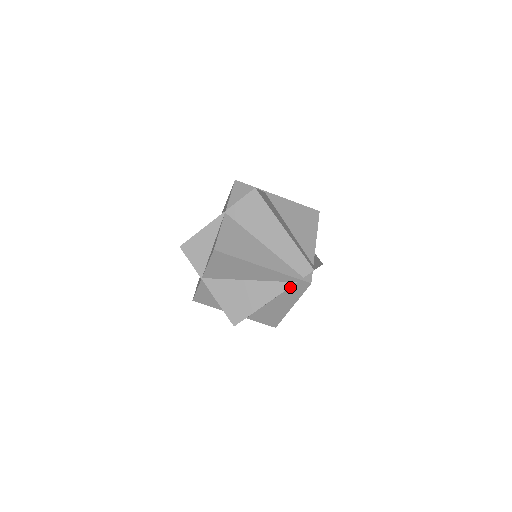
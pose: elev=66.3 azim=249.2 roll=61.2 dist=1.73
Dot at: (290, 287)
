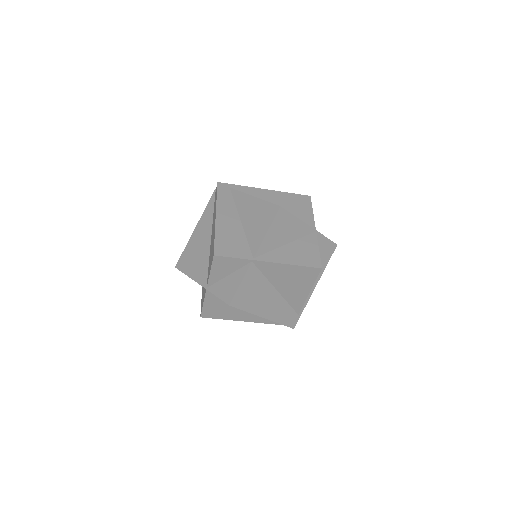
Dot at: occluded
